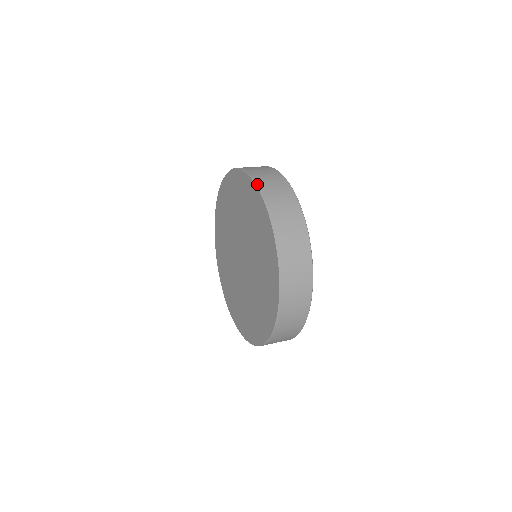
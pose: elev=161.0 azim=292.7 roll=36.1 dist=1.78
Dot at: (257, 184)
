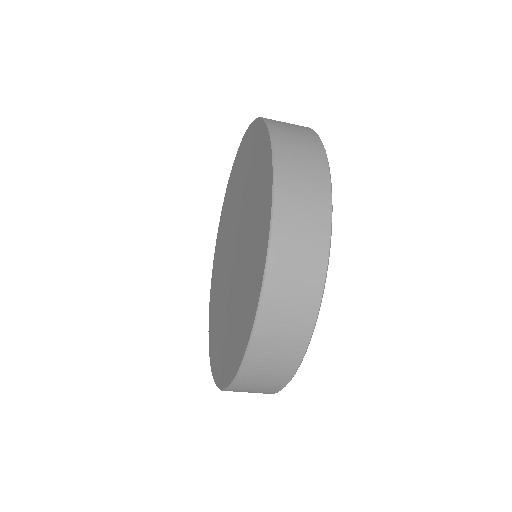
Dot at: occluded
